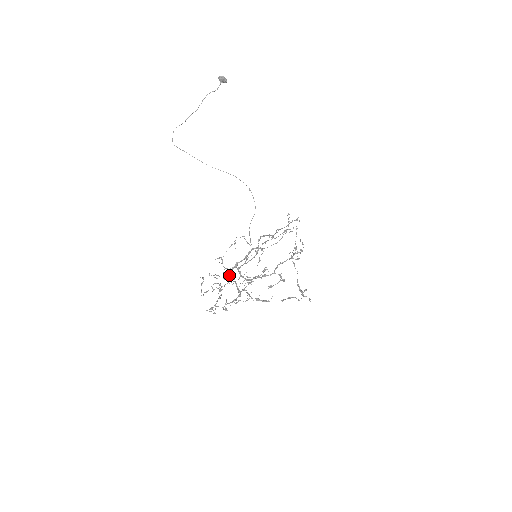
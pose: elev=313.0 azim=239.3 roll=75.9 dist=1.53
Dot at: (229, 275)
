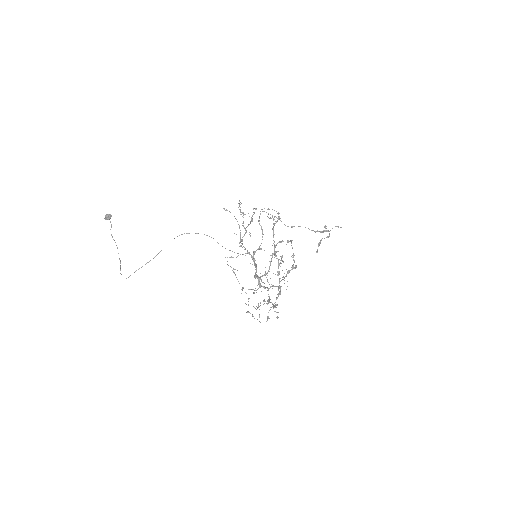
Dot at: occluded
